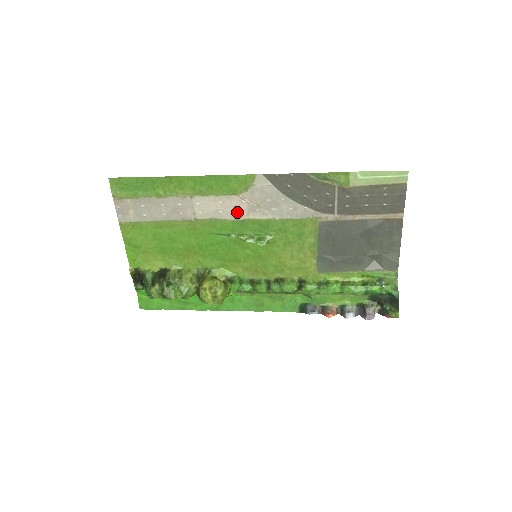
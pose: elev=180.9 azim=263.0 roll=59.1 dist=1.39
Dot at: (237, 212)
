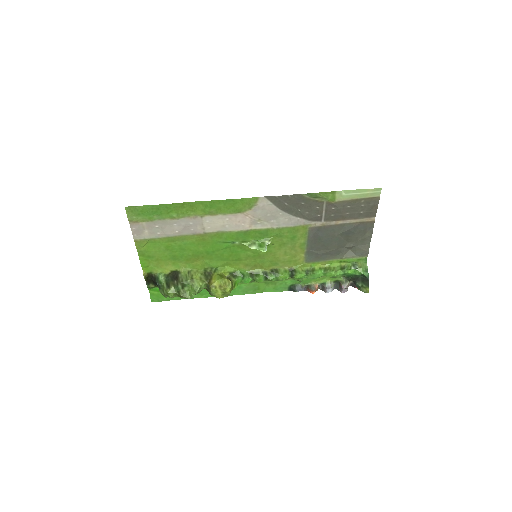
Dot at: (241, 225)
